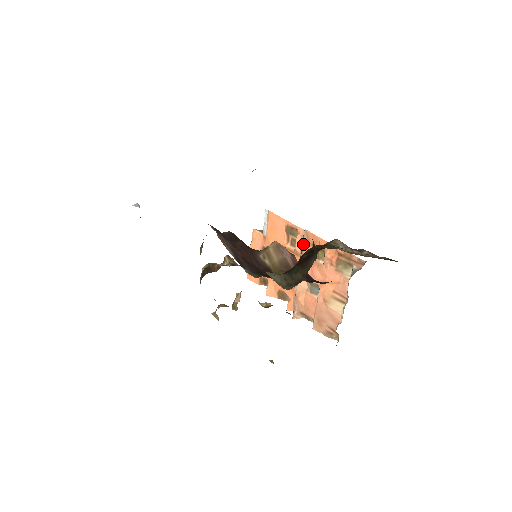
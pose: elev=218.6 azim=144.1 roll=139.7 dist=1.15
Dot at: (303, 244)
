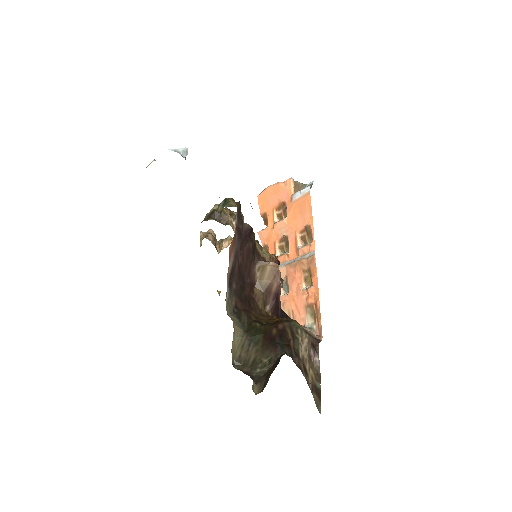
Dot at: (305, 259)
